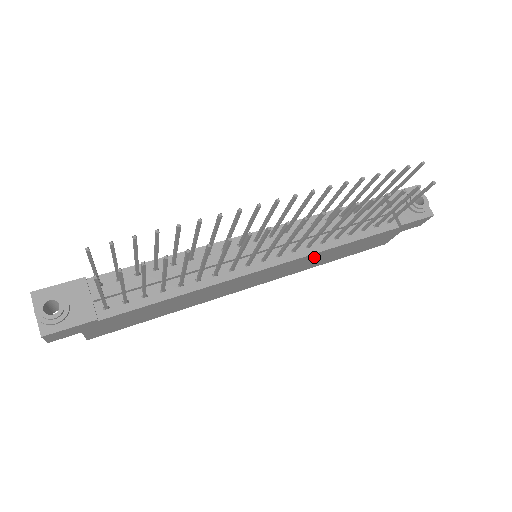
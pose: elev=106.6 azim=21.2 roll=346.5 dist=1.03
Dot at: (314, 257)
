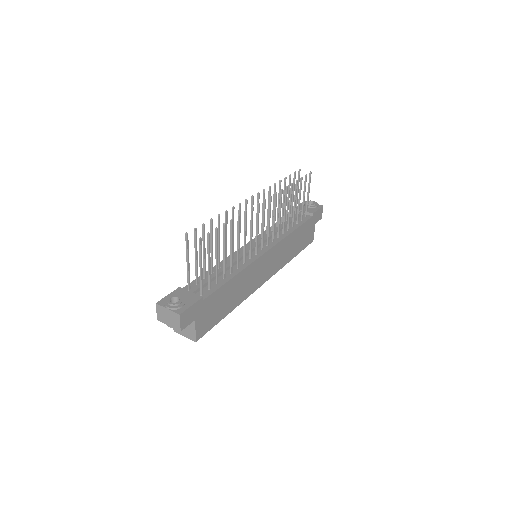
Dot at: (285, 245)
